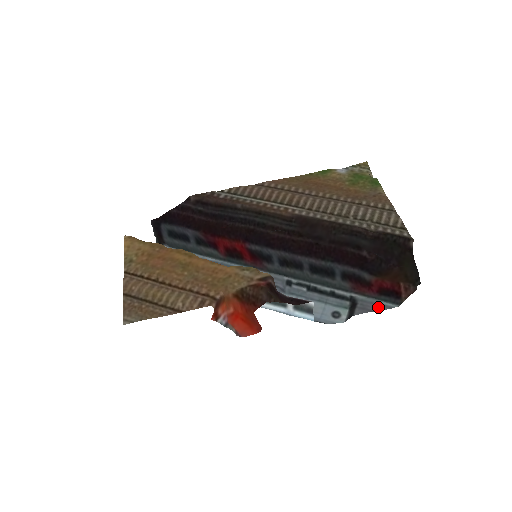
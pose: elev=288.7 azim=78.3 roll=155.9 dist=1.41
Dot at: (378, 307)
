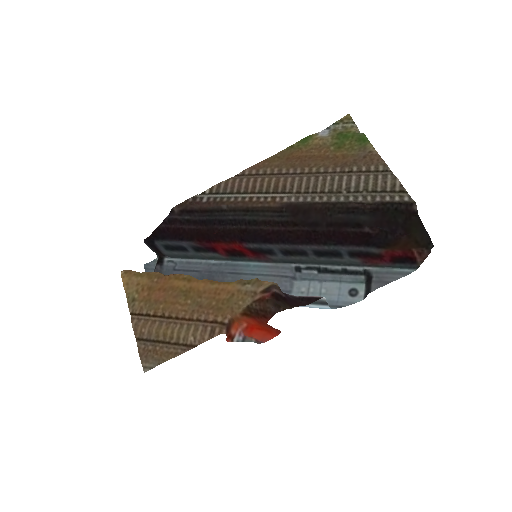
Dot at: (395, 276)
